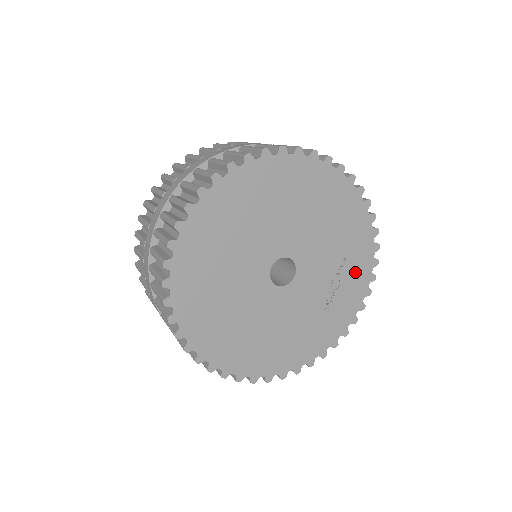
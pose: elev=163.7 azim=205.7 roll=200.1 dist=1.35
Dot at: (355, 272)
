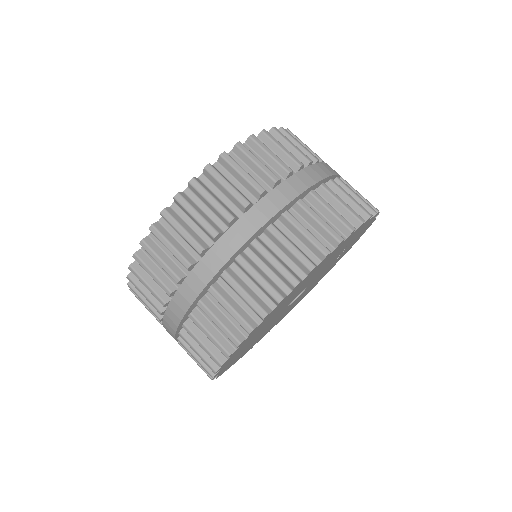
Dot at: (358, 235)
